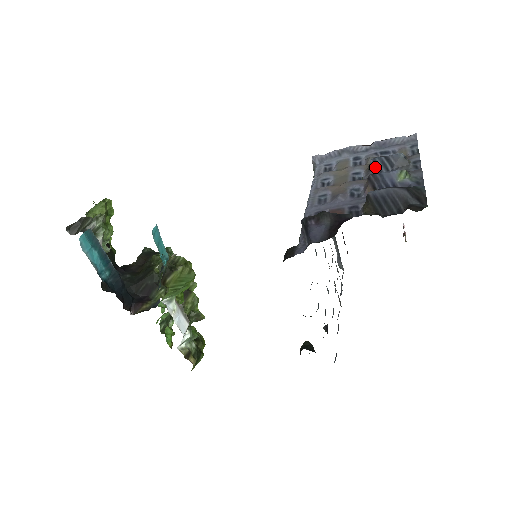
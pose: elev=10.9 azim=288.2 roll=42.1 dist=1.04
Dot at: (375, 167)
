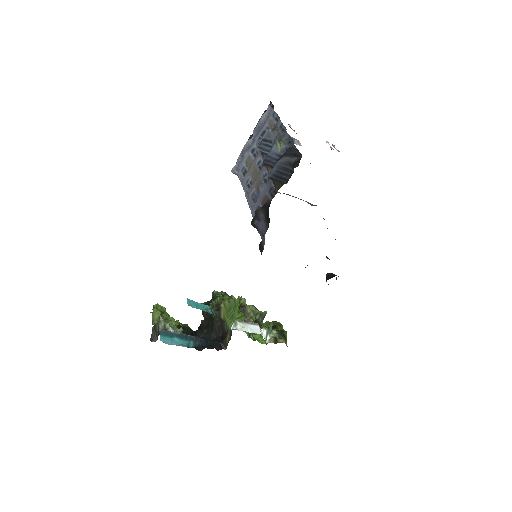
Dot at: (263, 151)
